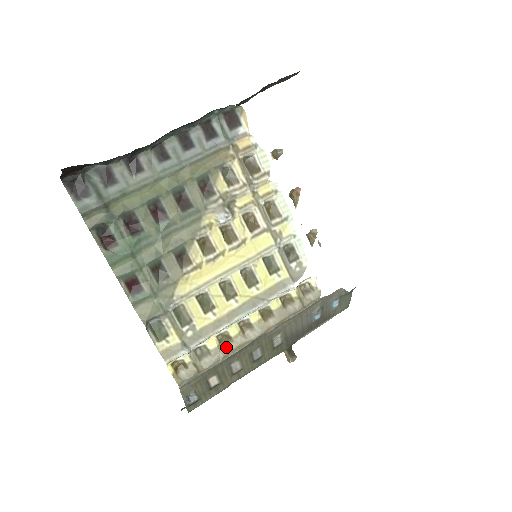
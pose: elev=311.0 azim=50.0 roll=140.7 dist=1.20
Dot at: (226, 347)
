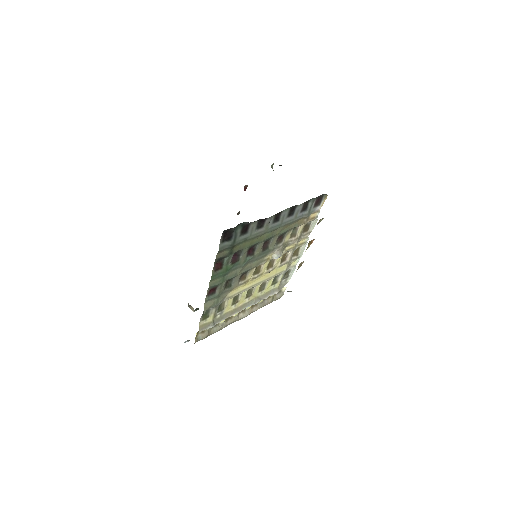
Dot at: (227, 322)
